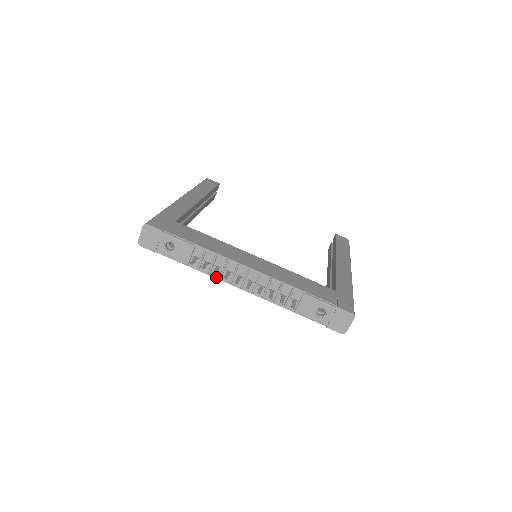
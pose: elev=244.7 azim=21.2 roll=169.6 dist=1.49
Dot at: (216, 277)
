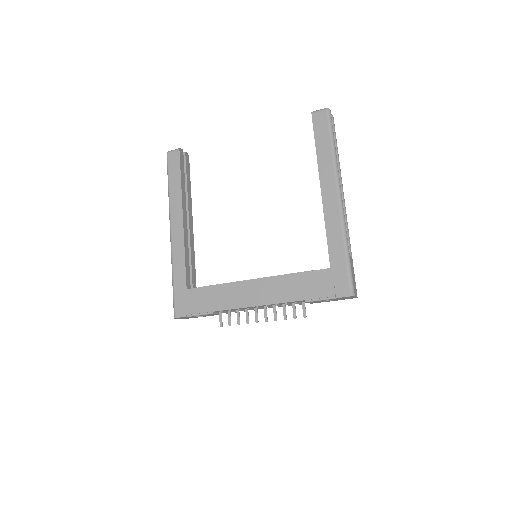
Dot at: occluded
